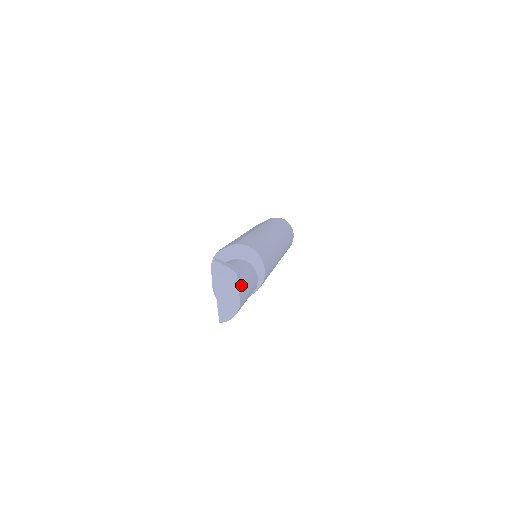
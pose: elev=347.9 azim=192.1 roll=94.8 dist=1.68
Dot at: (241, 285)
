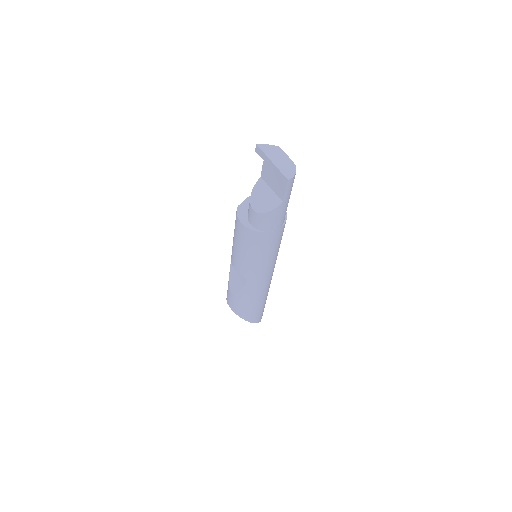
Dot at: occluded
